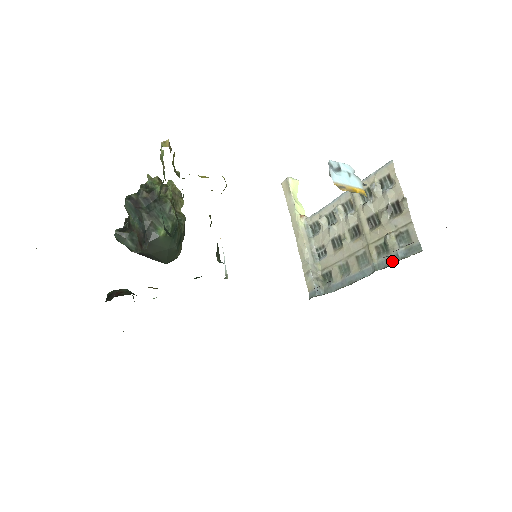
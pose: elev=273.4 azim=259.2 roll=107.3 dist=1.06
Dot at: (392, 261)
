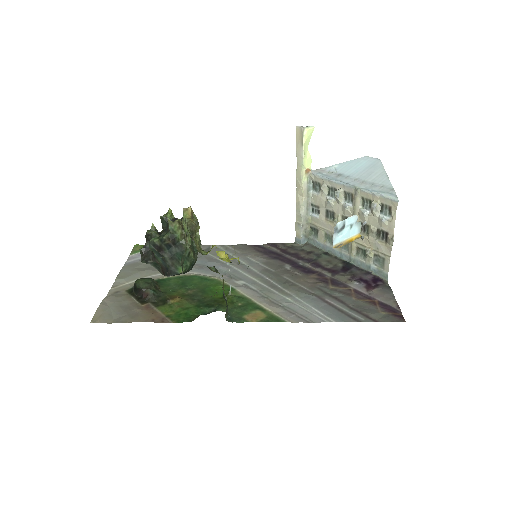
Dot at: (364, 267)
